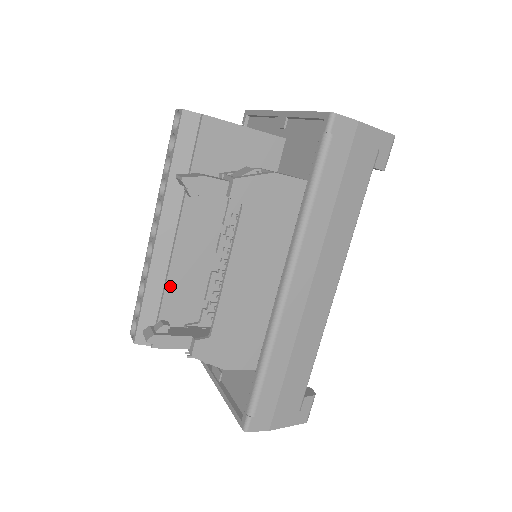
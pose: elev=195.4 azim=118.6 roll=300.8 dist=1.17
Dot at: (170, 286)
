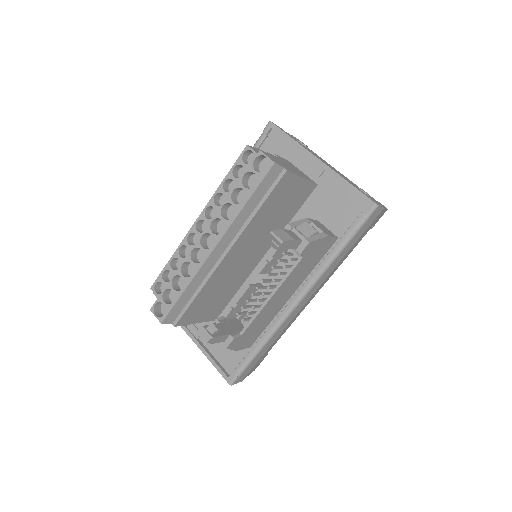
Dot at: (206, 285)
